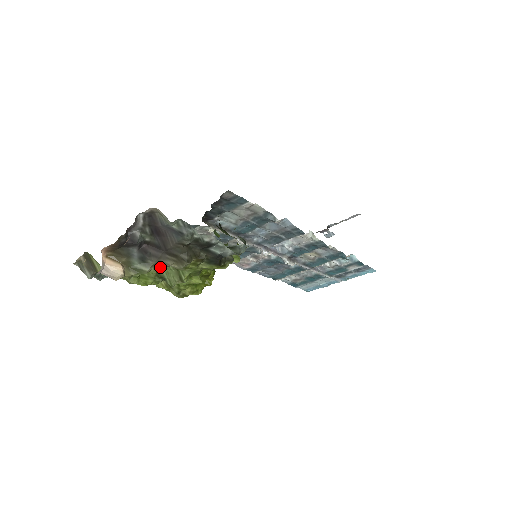
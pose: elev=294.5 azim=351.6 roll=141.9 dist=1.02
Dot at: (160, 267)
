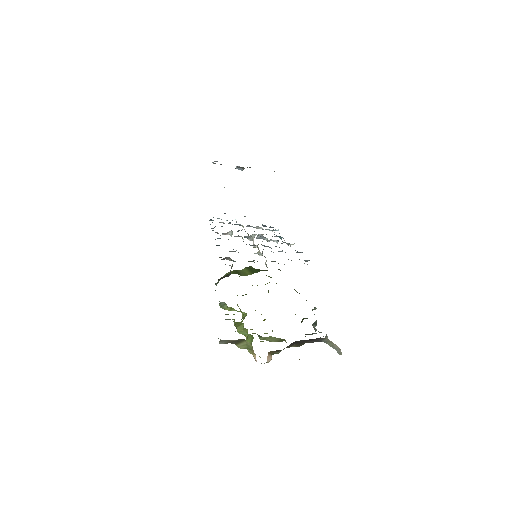
Dot at: occluded
